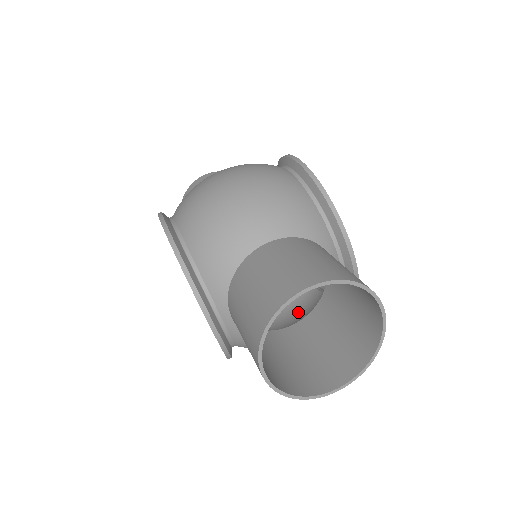
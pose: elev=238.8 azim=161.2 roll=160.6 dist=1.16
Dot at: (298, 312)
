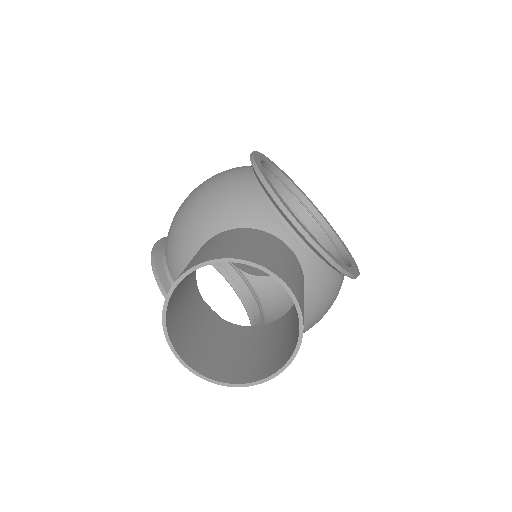
Dot at: occluded
